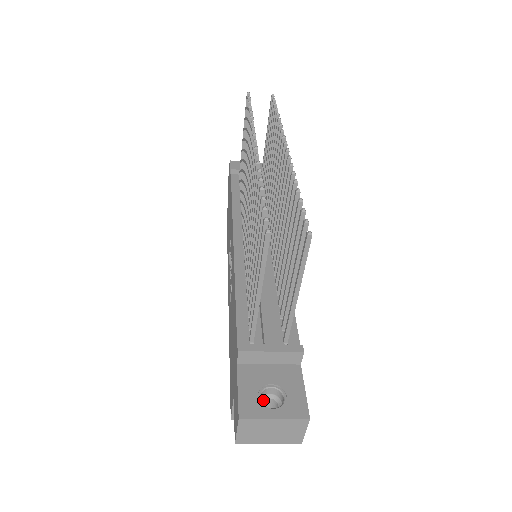
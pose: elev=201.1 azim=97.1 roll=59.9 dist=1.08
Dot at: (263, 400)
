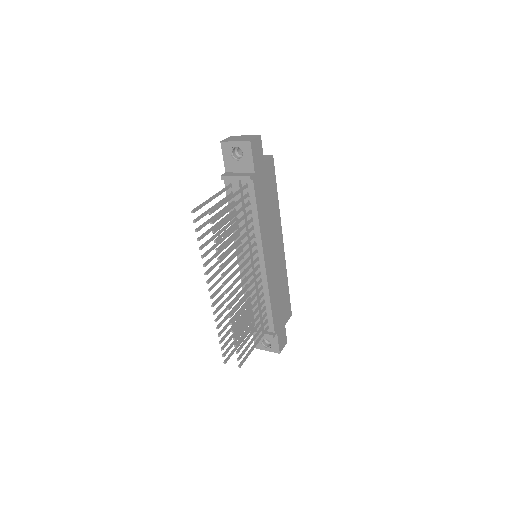
Dot at: occluded
